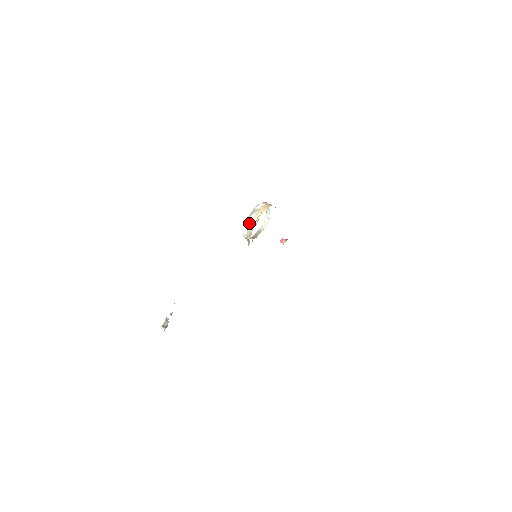
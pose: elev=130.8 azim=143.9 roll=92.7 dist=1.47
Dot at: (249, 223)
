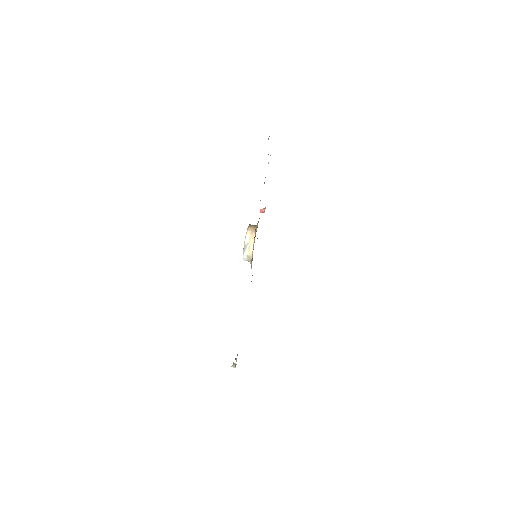
Dot at: (246, 256)
